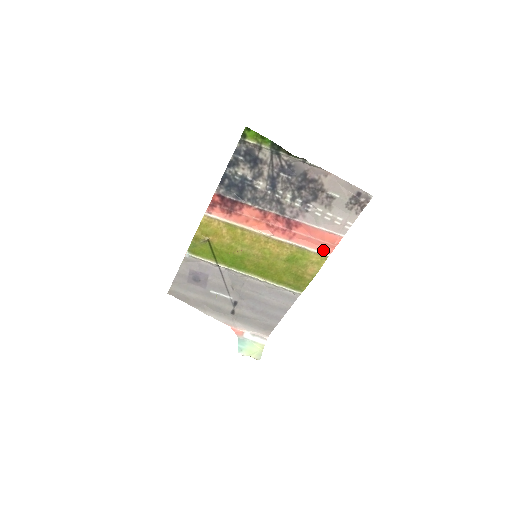
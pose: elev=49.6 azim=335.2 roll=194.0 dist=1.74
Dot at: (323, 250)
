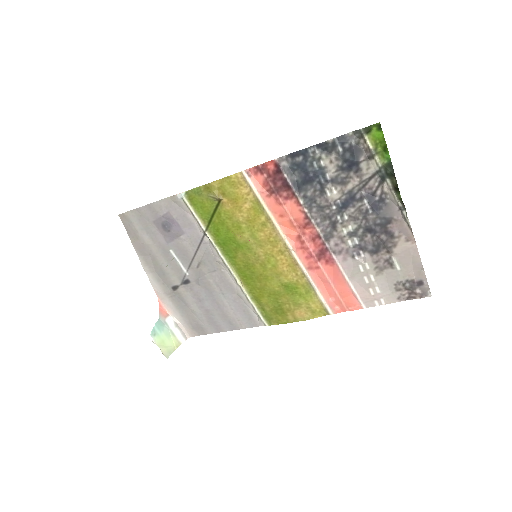
Dot at: (331, 304)
